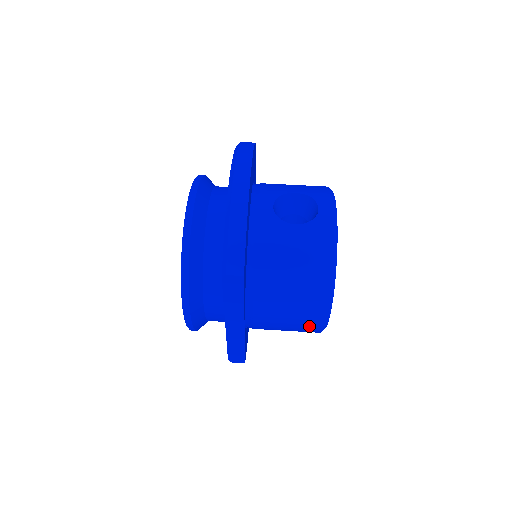
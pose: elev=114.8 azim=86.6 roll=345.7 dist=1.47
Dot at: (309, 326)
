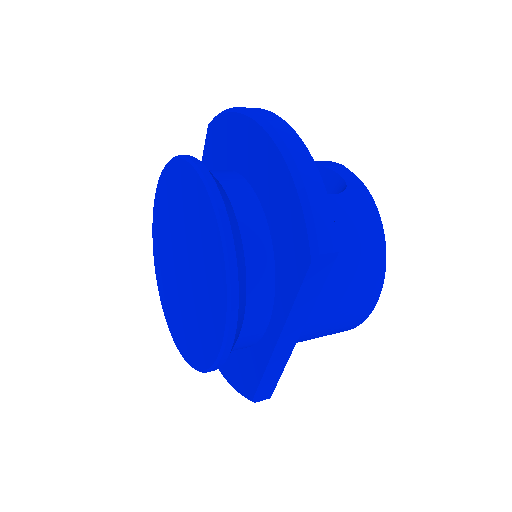
Dot at: (354, 320)
